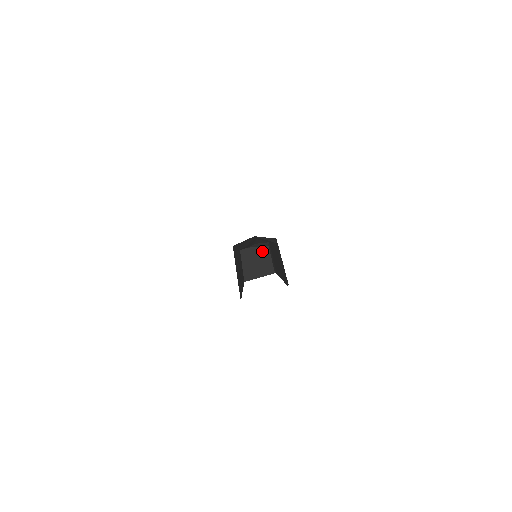
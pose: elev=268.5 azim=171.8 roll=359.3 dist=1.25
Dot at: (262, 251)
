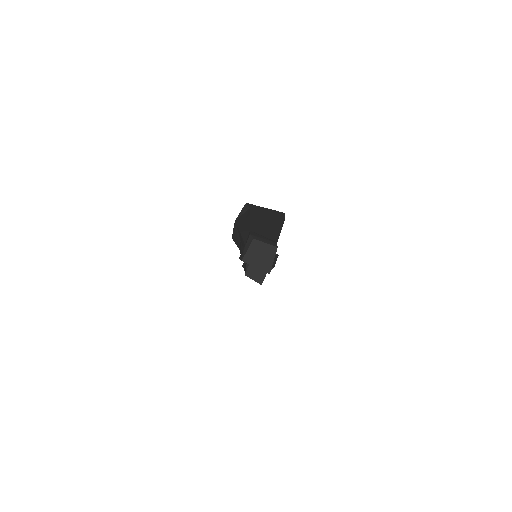
Dot at: (254, 246)
